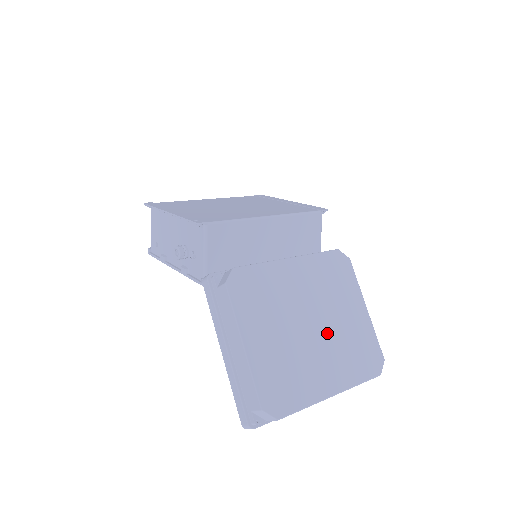
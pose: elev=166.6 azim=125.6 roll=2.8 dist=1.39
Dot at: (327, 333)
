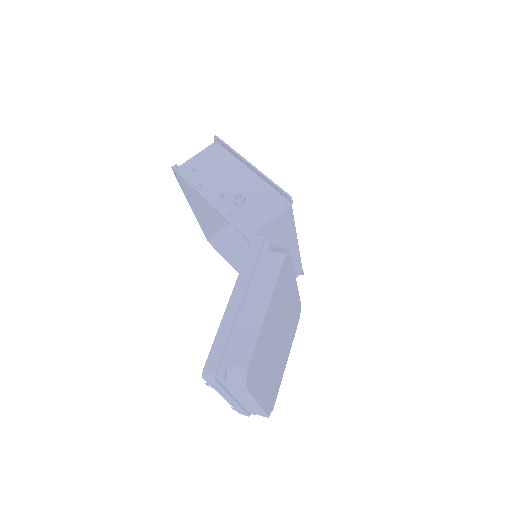
Dot at: (277, 354)
